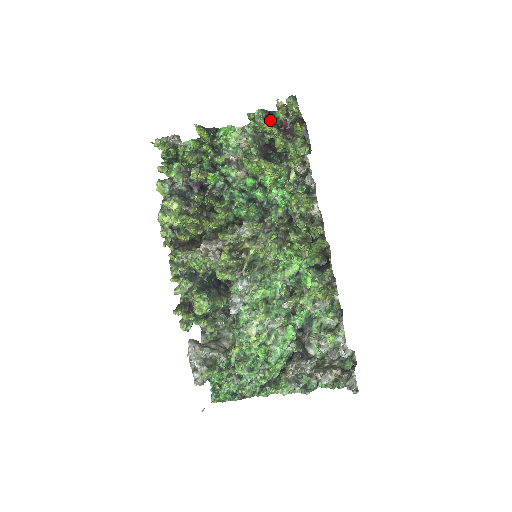
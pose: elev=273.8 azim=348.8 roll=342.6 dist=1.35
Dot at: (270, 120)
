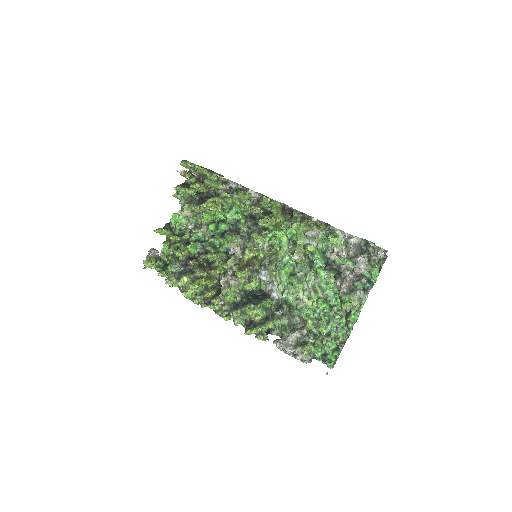
Dot at: (188, 187)
